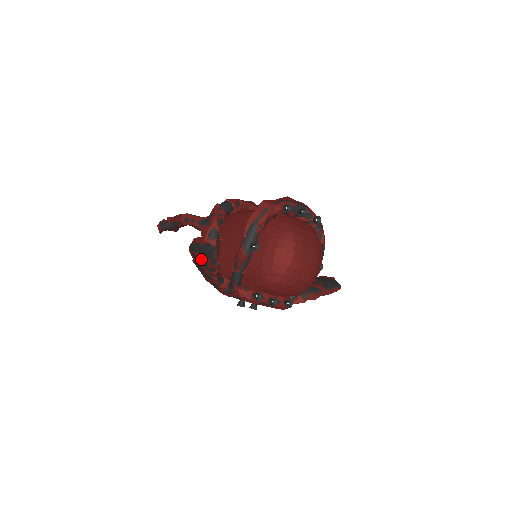
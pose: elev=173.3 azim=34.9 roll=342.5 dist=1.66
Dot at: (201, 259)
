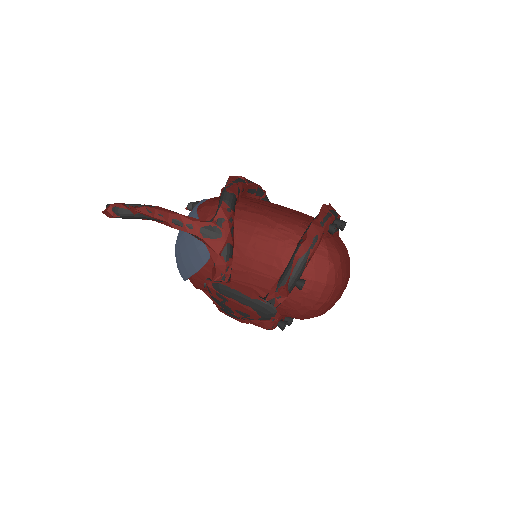
Dot at: (239, 308)
